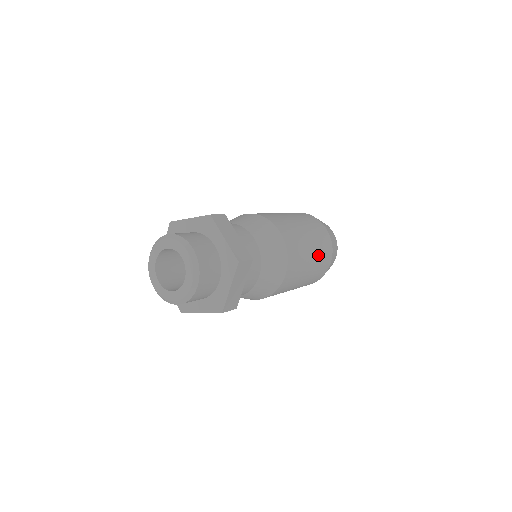
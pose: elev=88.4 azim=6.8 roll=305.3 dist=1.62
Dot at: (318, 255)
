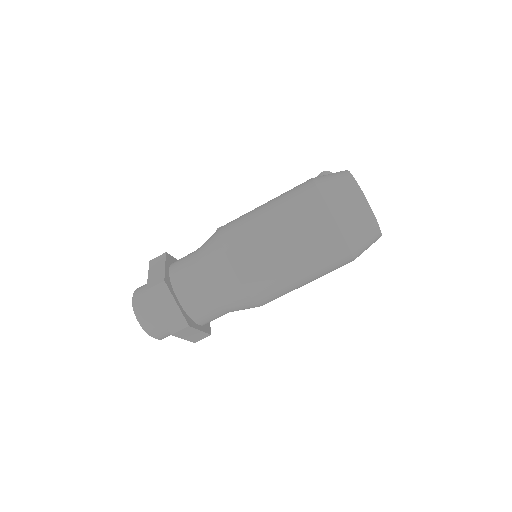
Dot at: (314, 267)
